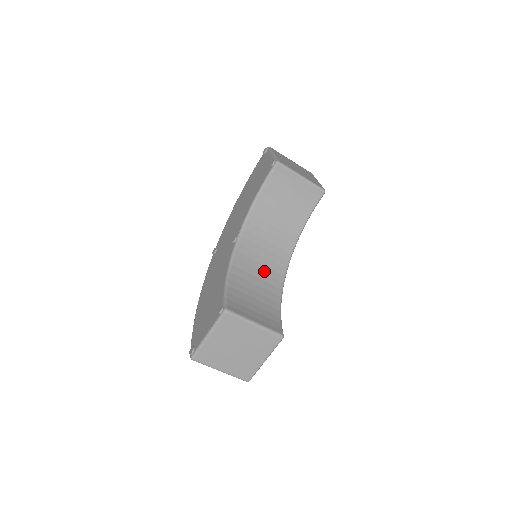
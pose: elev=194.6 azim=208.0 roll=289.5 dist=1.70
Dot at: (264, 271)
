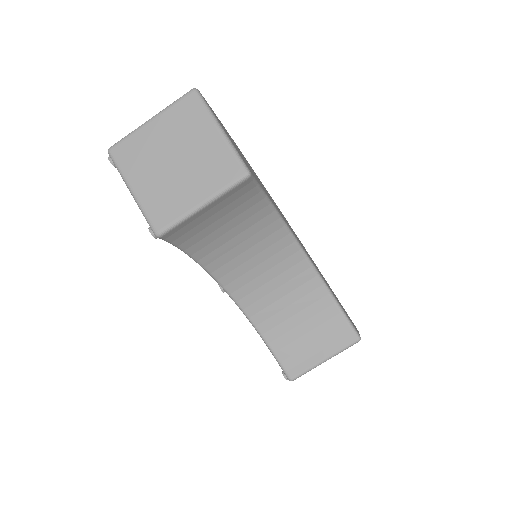
Dot at: (282, 282)
